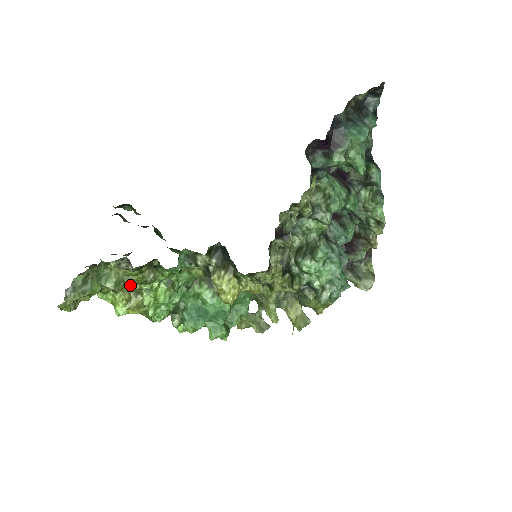
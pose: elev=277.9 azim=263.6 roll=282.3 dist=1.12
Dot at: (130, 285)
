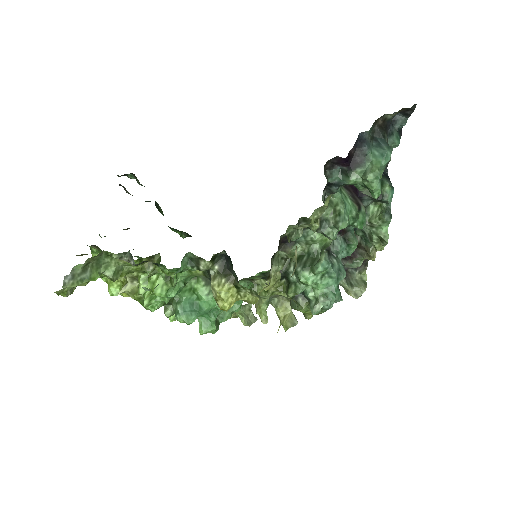
Dot at: (128, 273)
